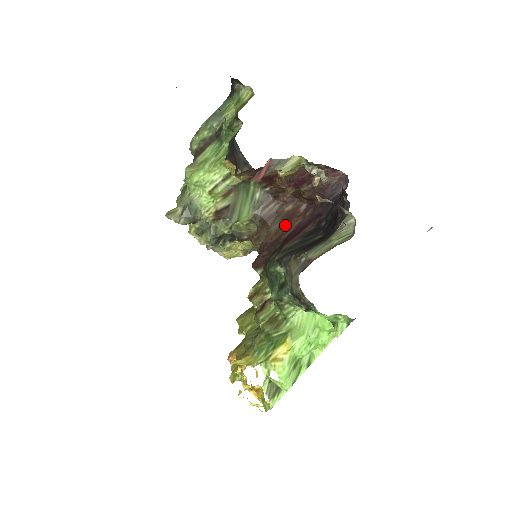
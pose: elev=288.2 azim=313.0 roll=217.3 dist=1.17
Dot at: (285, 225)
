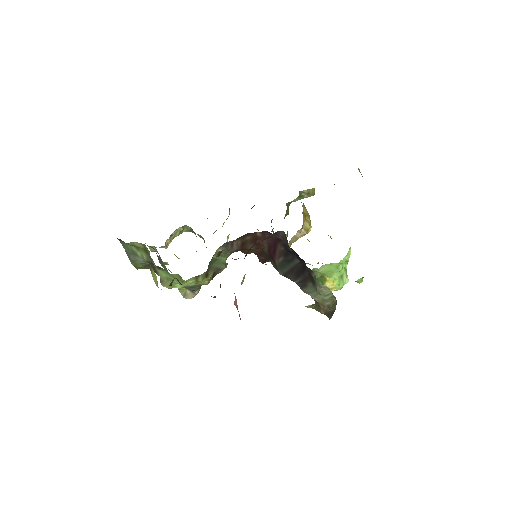
Dot at: (258, 245)
